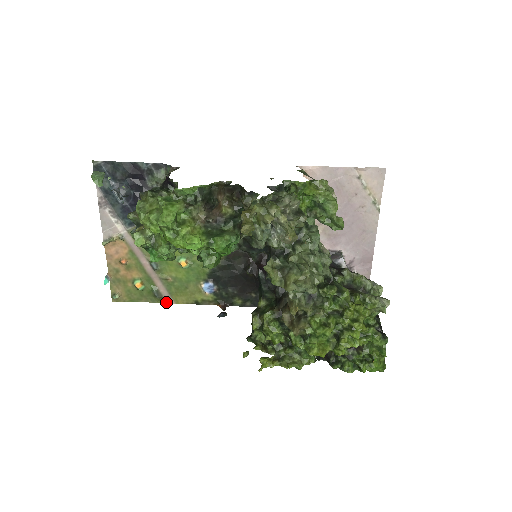
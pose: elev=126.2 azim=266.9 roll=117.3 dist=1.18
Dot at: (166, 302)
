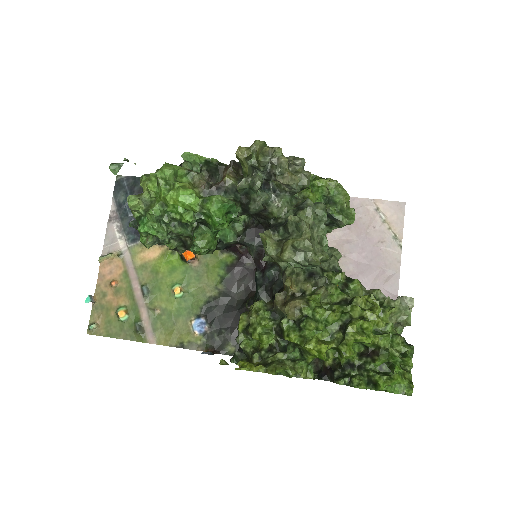
Dot at: (147, 341)
